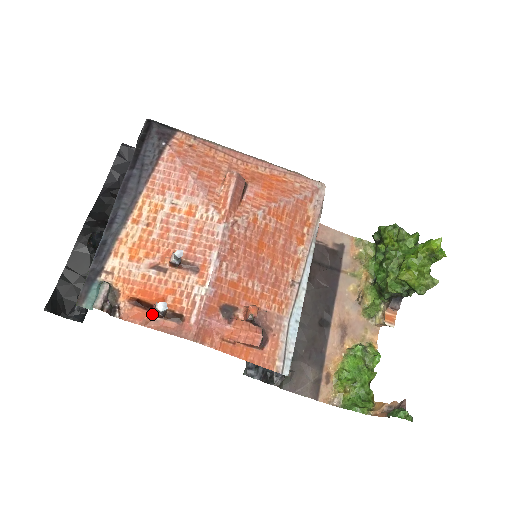
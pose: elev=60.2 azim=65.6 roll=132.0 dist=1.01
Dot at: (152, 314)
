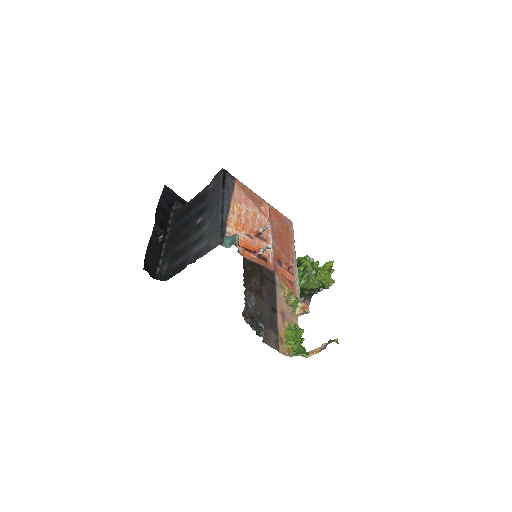
Dot at: (255, 255)
